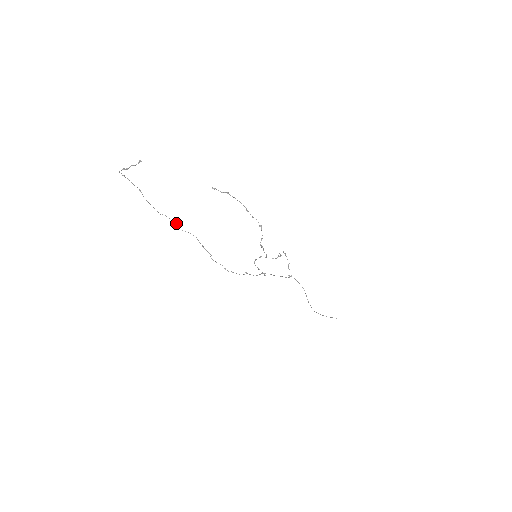
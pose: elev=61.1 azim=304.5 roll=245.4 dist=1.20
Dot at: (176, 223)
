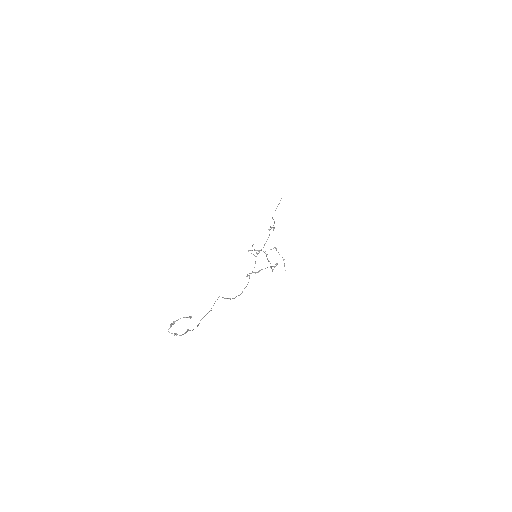
Dot at: occluded
